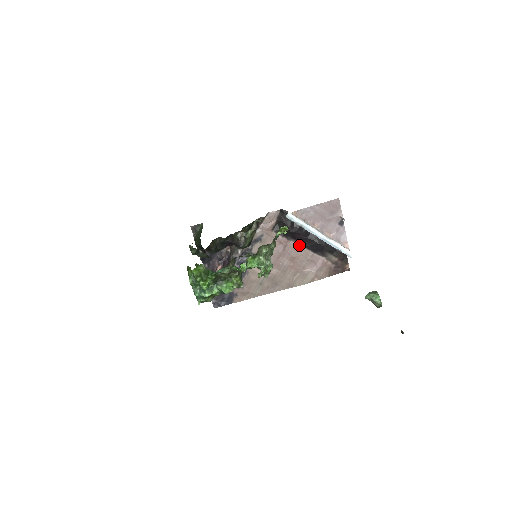
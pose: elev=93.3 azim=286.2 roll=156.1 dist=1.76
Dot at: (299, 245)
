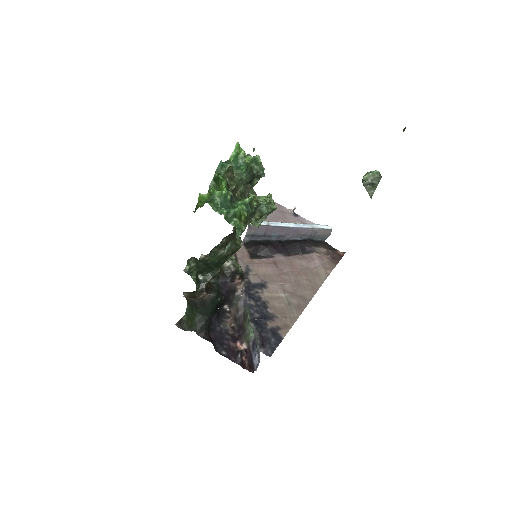
Dot at: (285, 257)
